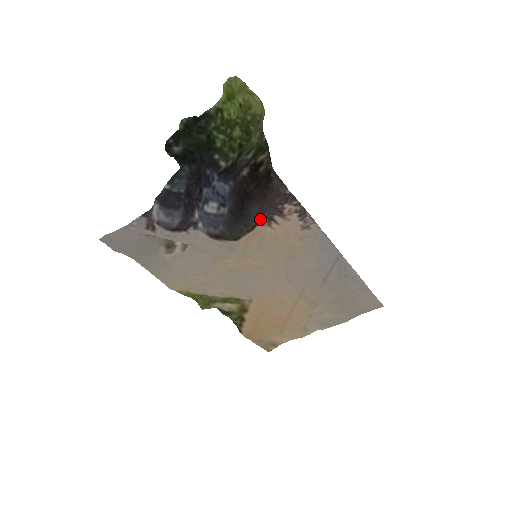
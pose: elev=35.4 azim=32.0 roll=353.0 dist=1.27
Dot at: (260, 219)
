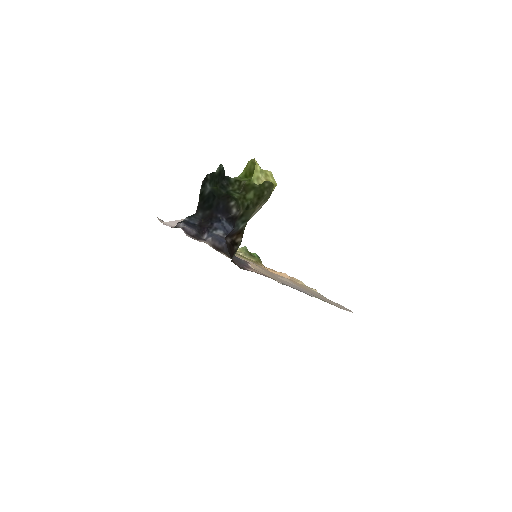
Dot at: (241, 259)
